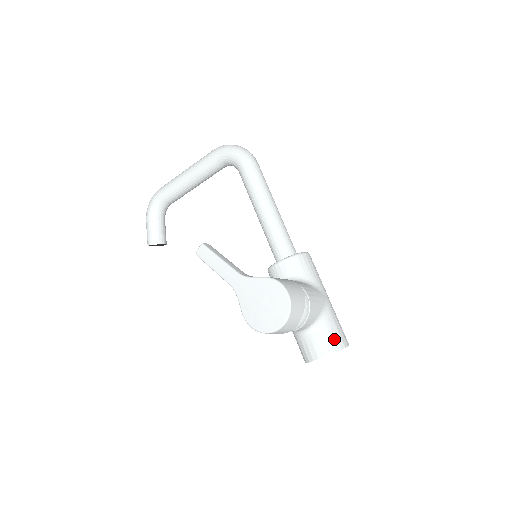
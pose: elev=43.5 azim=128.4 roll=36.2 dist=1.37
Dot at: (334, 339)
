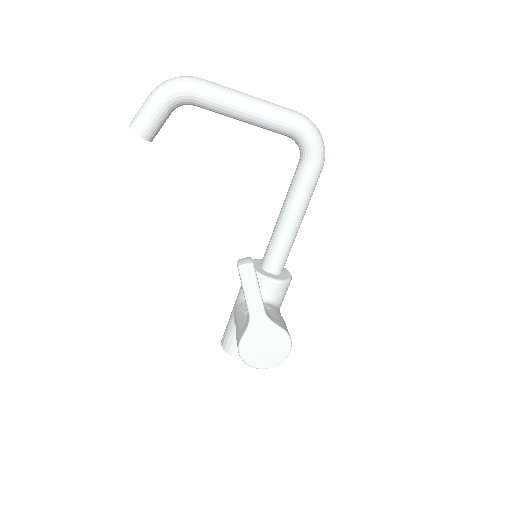
Dot at: occluded
